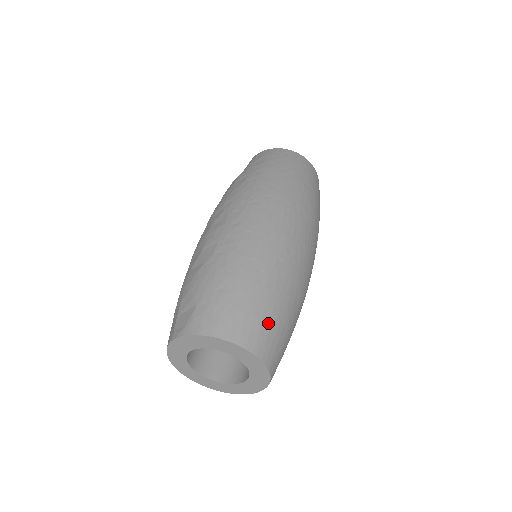
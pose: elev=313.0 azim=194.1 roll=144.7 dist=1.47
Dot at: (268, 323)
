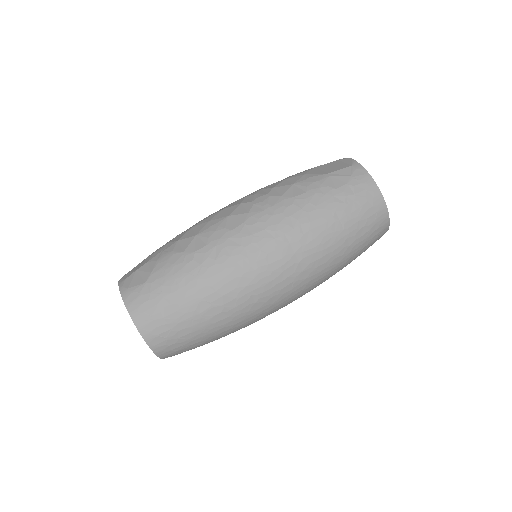
Dot at: (180, 338)
